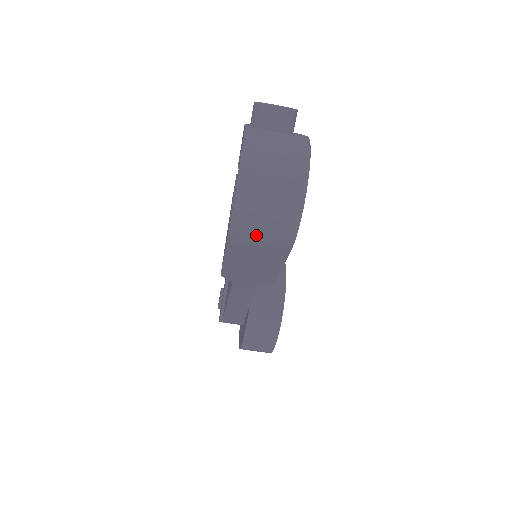
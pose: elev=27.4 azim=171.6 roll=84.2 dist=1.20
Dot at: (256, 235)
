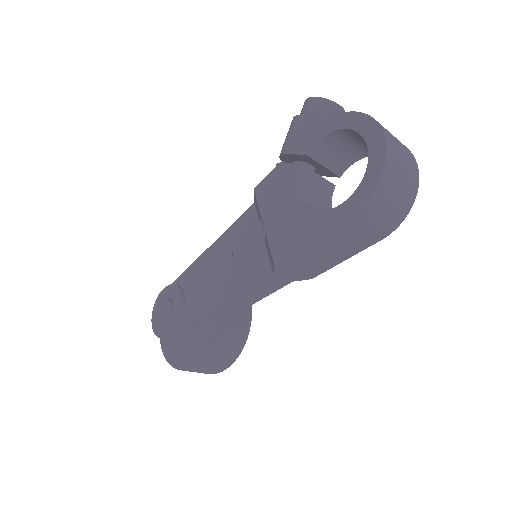
Dot at: (377, 215)
